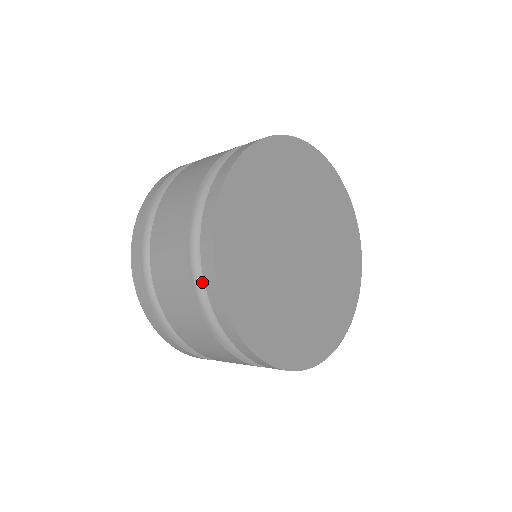
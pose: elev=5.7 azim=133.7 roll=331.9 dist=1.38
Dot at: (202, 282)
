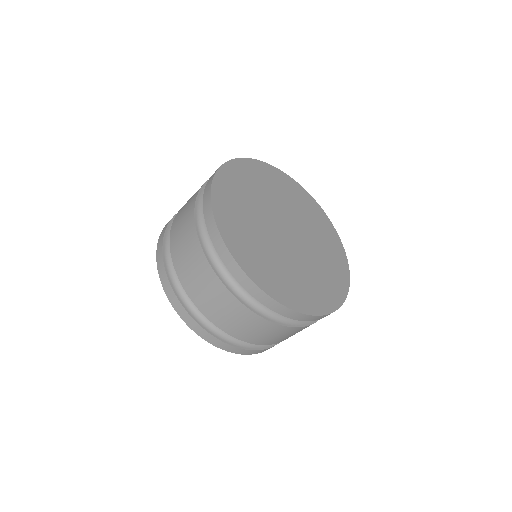
Dot at: occluded
